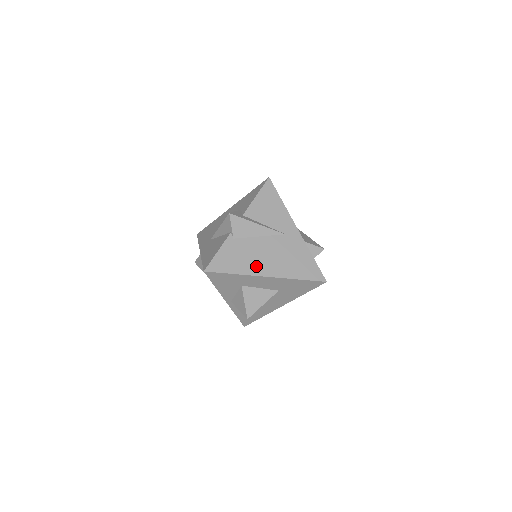
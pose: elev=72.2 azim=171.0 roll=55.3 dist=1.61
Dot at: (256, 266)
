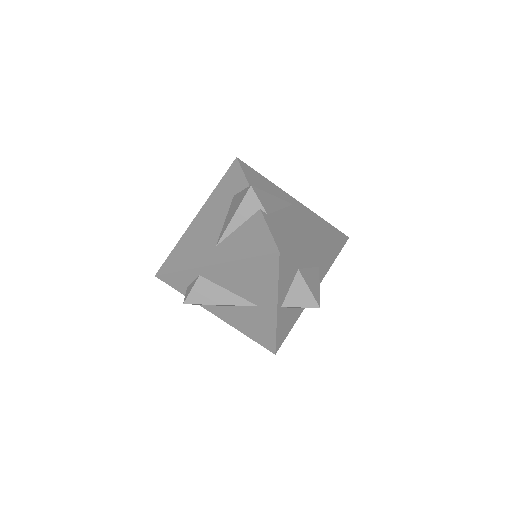
Dot at: (305, 236)
